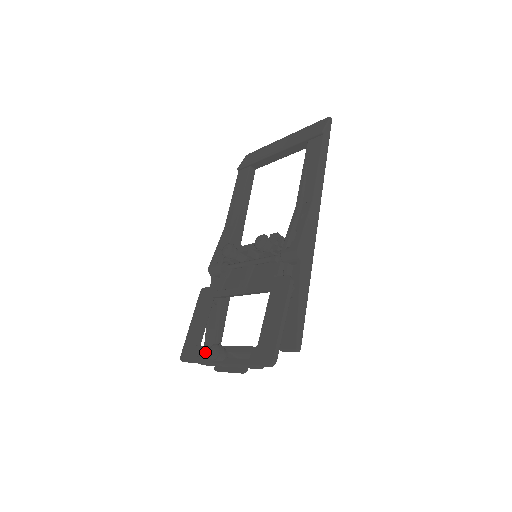
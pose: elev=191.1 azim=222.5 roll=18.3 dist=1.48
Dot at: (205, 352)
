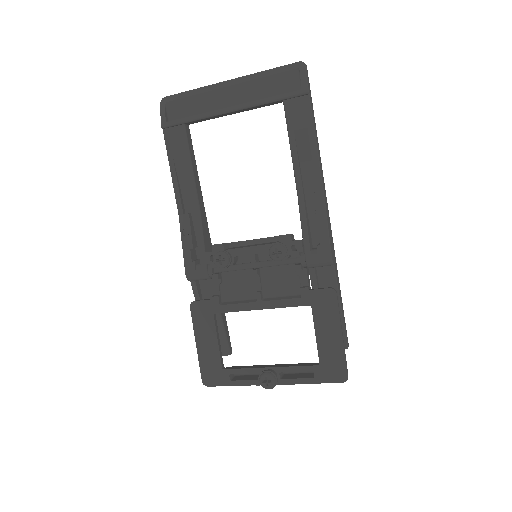
Dot at: (238, 373)
